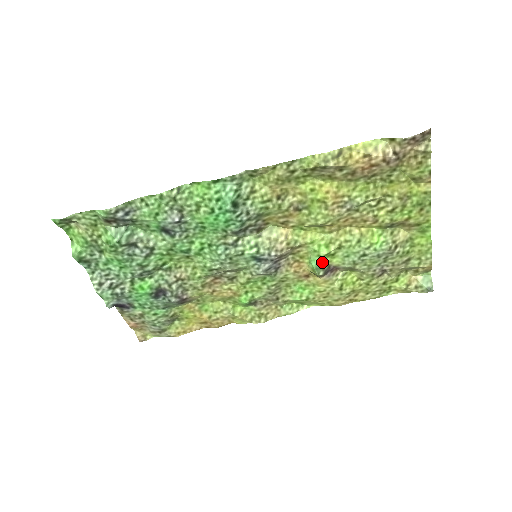
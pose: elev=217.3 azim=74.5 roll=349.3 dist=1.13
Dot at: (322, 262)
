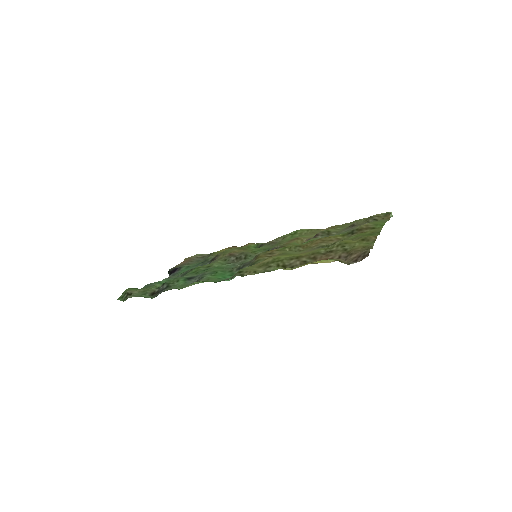
Dot at: (304, 243)
